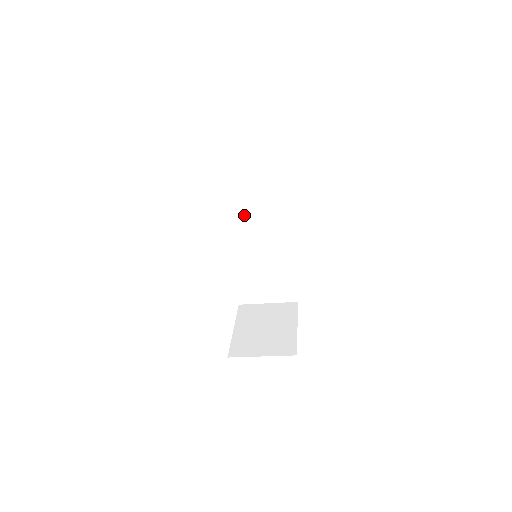
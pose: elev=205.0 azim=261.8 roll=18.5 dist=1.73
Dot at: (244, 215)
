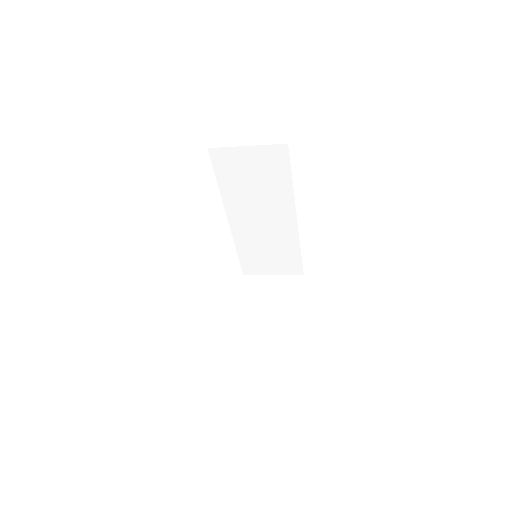
Dot at: (244, 201)
